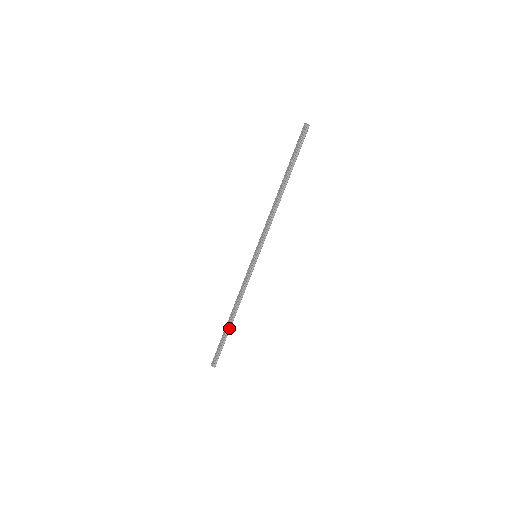
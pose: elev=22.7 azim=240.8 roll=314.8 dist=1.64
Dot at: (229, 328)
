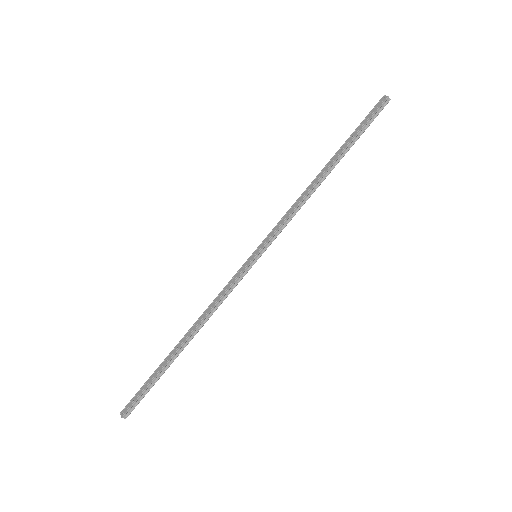
Dot at: (174, 358)
